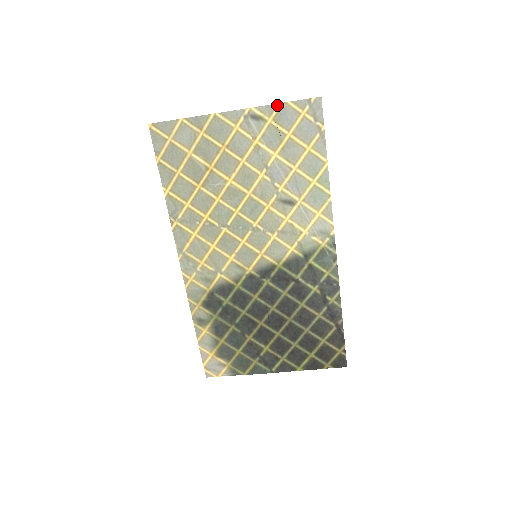
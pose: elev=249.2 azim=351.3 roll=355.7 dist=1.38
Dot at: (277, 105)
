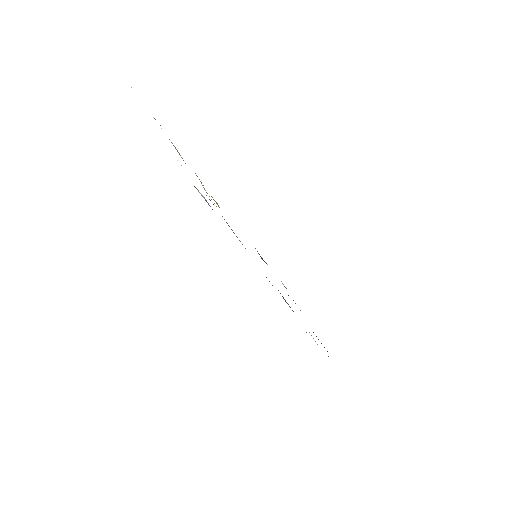
Dot at: occluded
